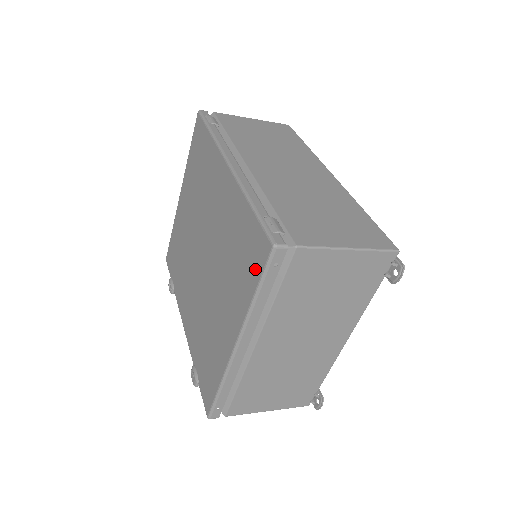
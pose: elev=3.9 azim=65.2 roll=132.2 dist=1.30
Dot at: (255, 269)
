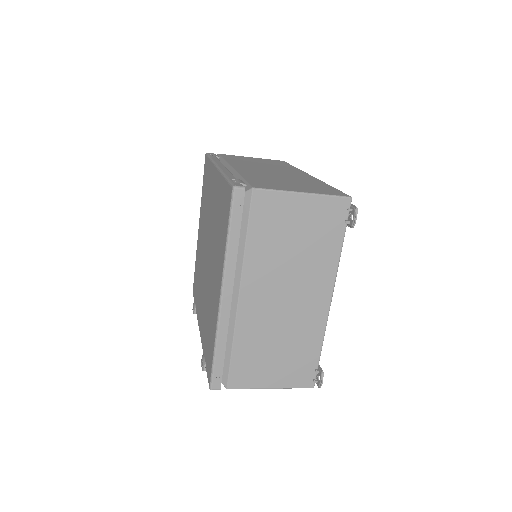
Dot at: (226, 218)
